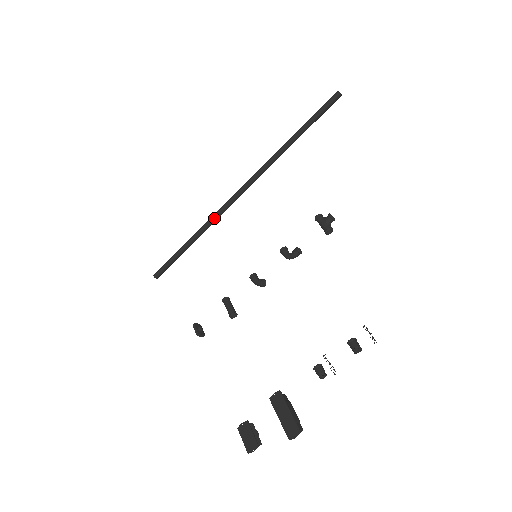
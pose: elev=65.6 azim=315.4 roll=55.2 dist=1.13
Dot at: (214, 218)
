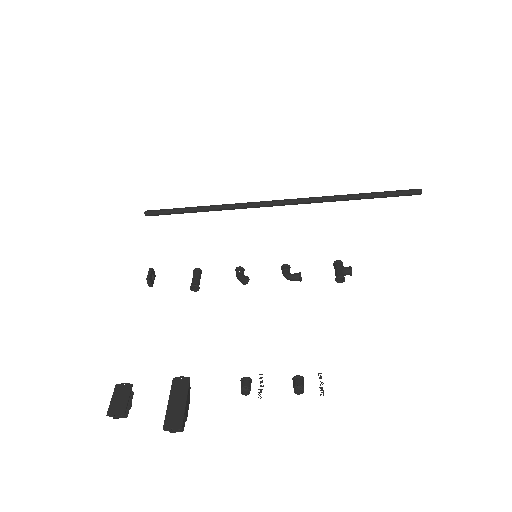
Dot at: (240, 205)
